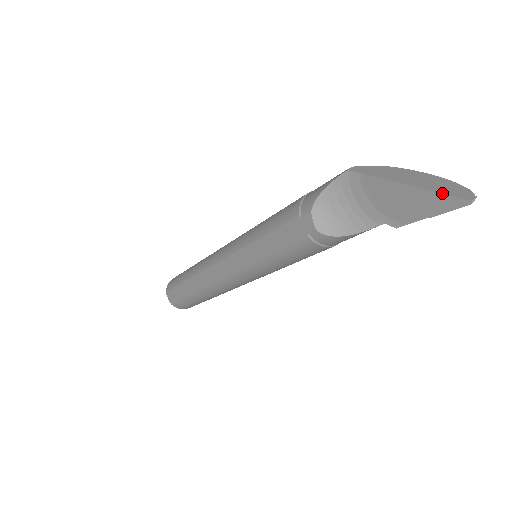
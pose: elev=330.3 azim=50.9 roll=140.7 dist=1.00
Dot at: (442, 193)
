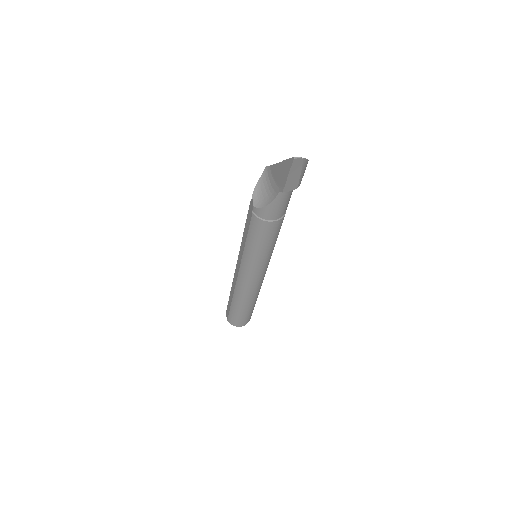
Dot at: (287, 159)
